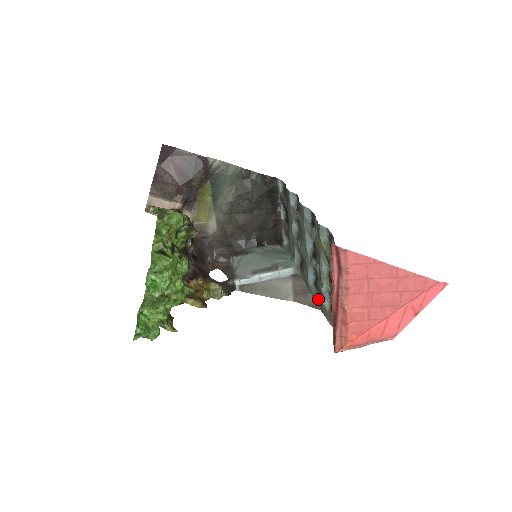
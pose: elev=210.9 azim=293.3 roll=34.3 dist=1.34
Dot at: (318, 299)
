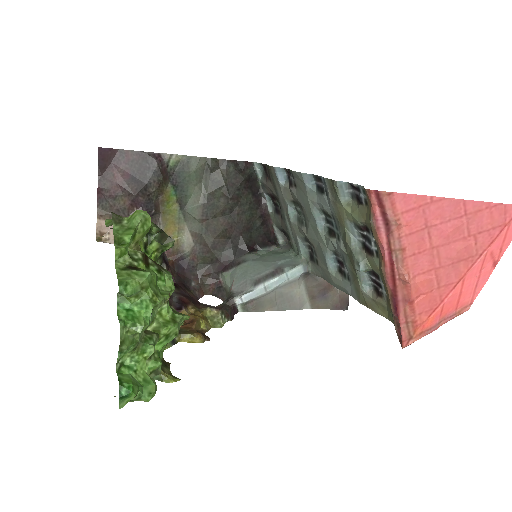
Dot at: (351, 289)
